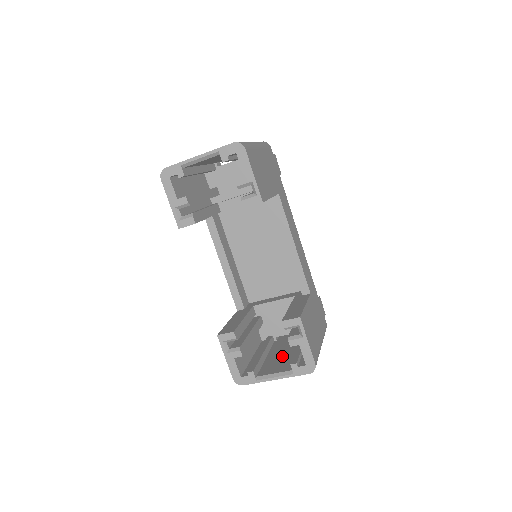
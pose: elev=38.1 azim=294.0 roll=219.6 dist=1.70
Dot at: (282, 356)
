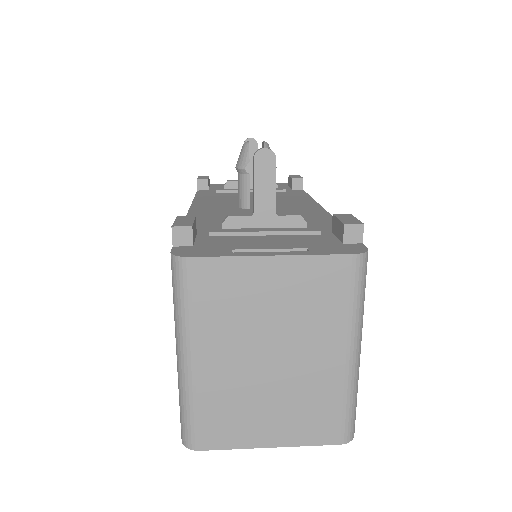
Dot at: occluded
